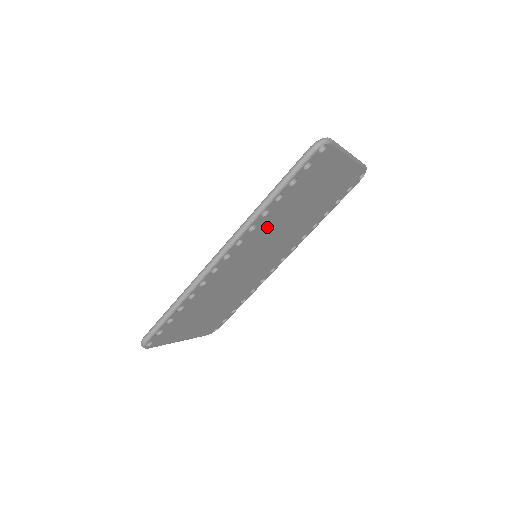
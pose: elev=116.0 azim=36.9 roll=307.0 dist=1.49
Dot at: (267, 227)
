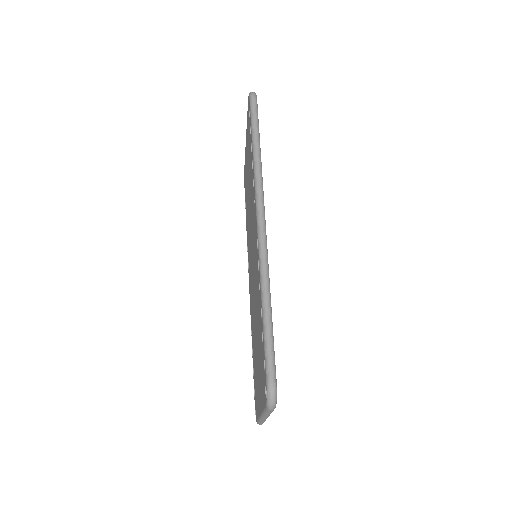
Dot at: occluded
